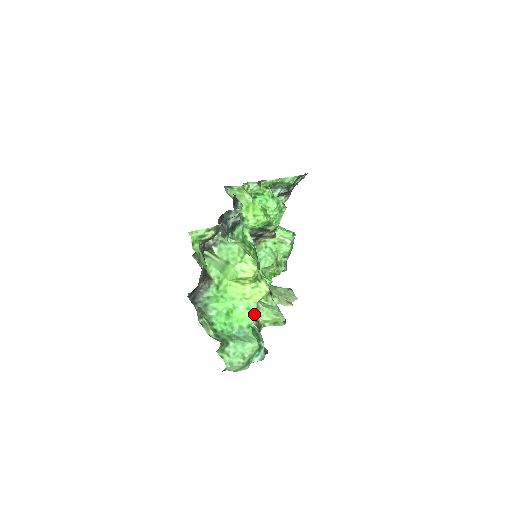
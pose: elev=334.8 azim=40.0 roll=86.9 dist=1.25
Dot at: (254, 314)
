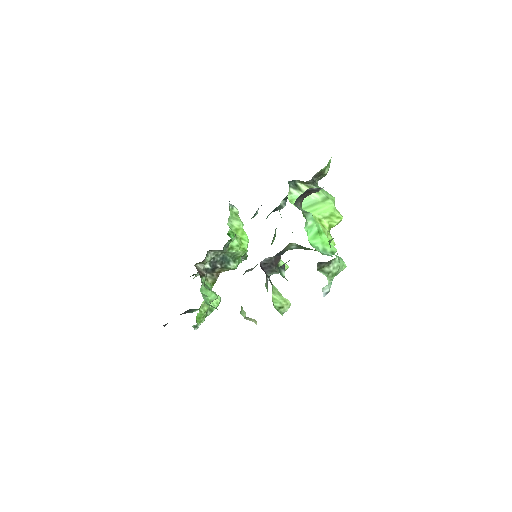
Dot at: occluded
